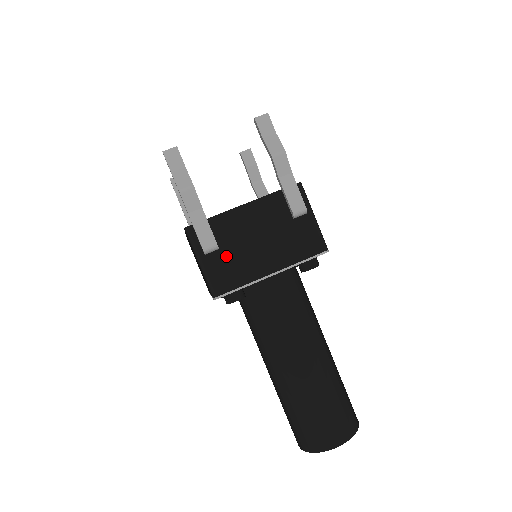
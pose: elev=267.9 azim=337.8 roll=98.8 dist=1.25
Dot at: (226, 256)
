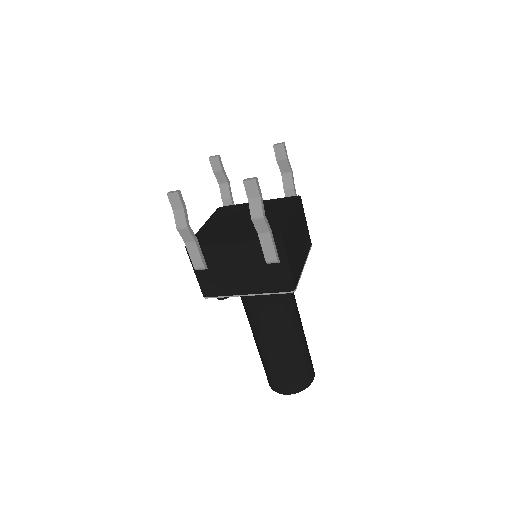
Dot at: (213, 274)
